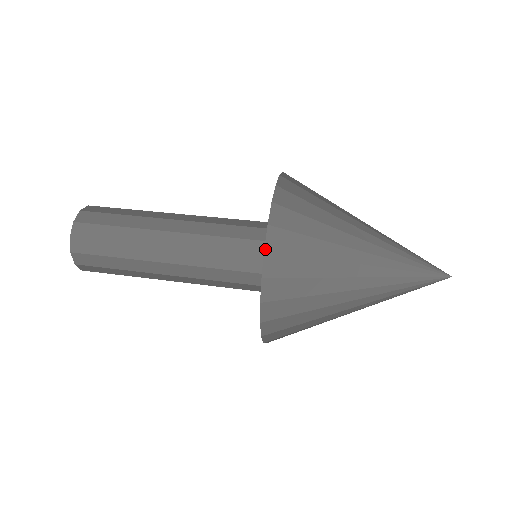
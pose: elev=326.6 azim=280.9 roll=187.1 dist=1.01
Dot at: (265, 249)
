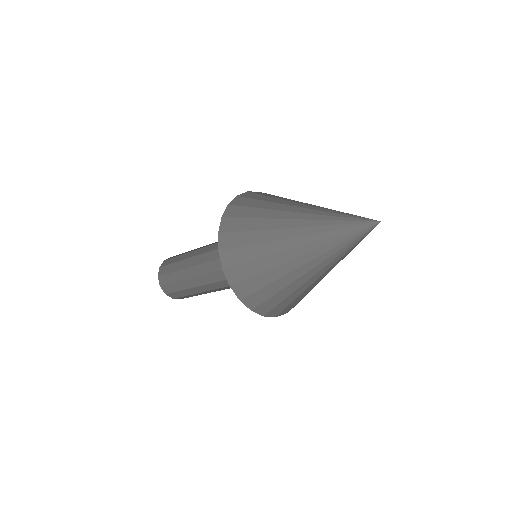
Dot at: (238, 196)
